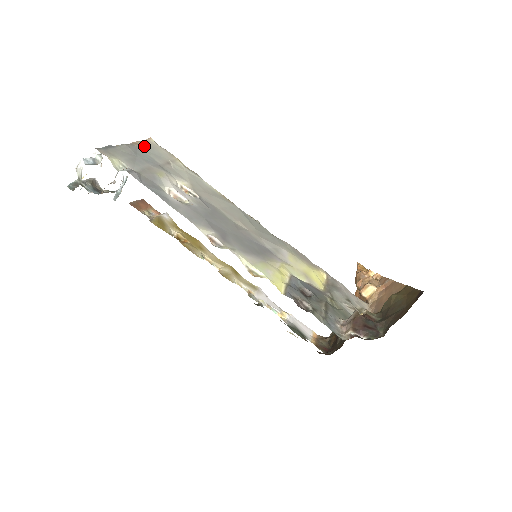
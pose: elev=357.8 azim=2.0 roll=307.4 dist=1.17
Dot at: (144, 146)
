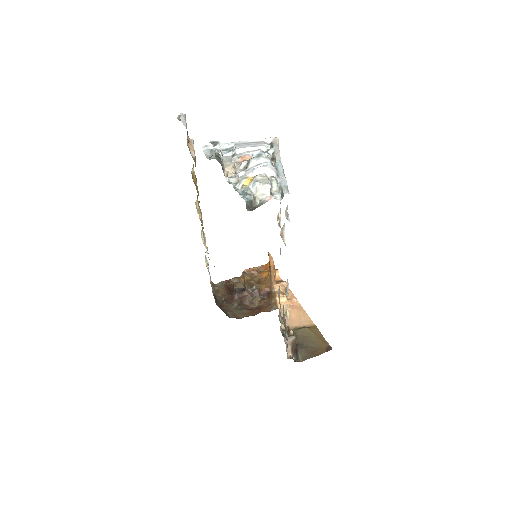
Dot at: occluded
